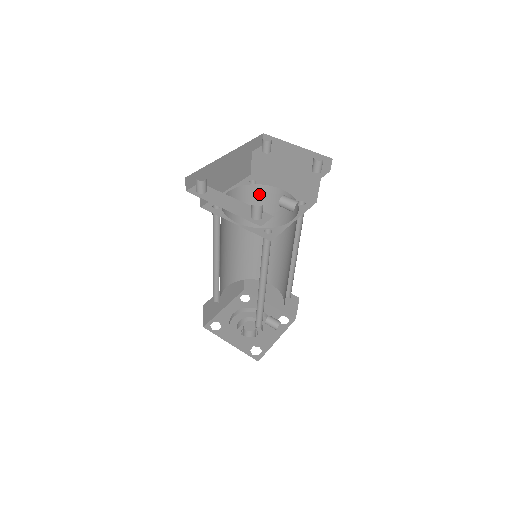
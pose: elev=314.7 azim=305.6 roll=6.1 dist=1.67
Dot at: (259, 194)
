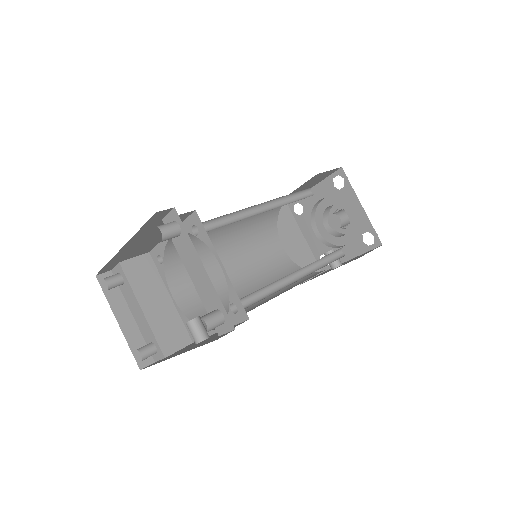
Dot at: occluded
